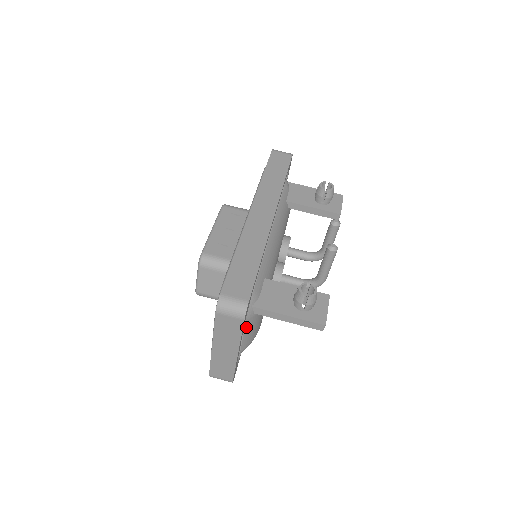
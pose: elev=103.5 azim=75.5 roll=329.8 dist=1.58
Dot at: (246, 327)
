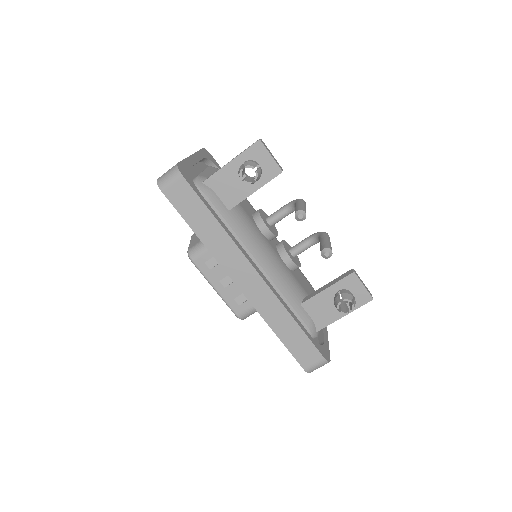
Dot at: occluded
